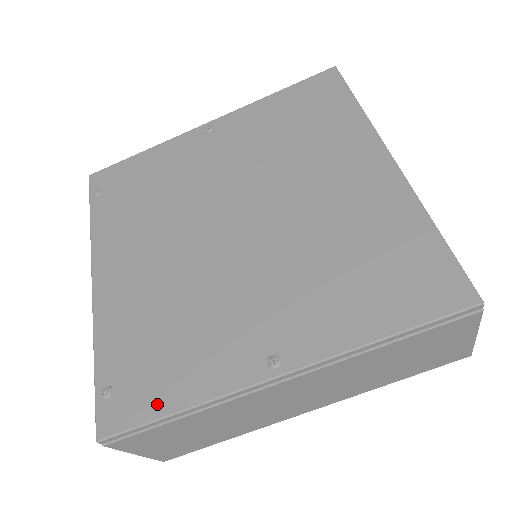
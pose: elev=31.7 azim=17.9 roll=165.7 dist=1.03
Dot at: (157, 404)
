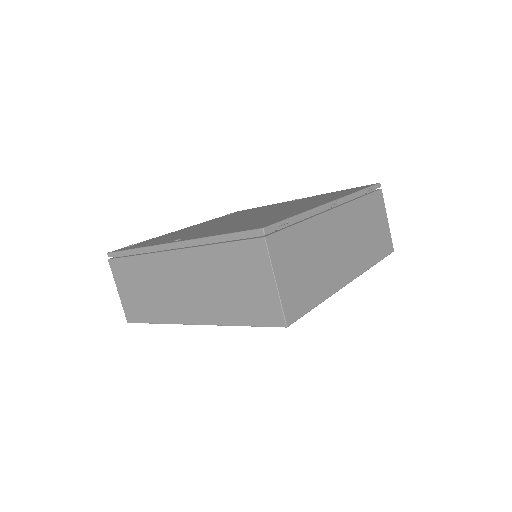
Dot at: (134, 247)
